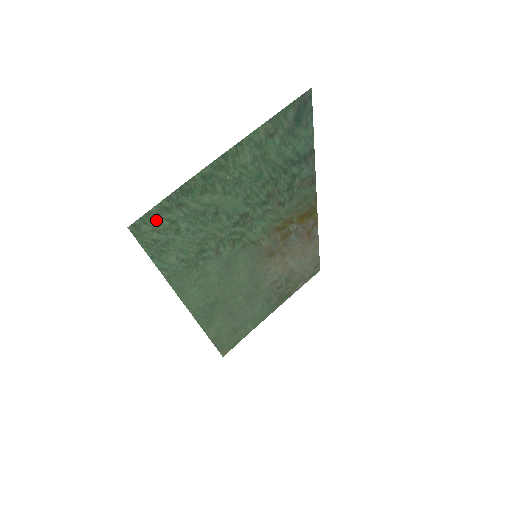
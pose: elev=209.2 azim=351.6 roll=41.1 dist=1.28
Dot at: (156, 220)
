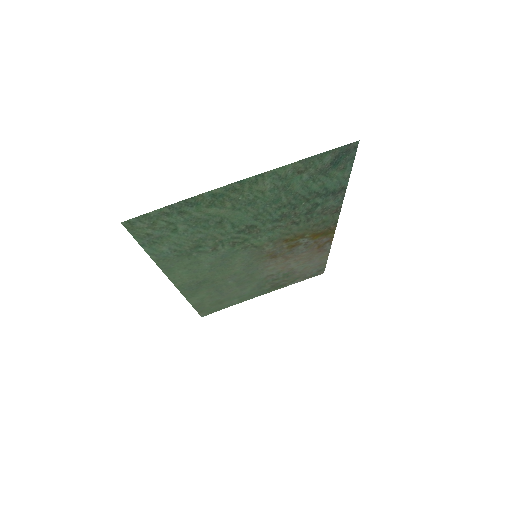
Dot at: (153, 220)
